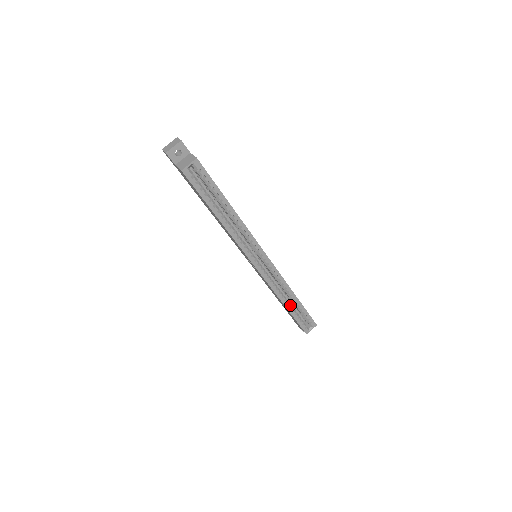
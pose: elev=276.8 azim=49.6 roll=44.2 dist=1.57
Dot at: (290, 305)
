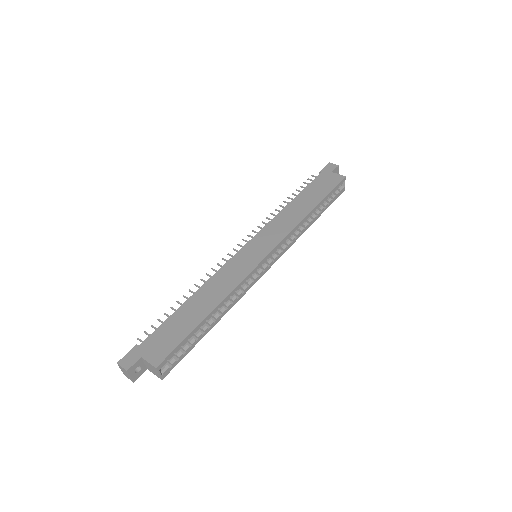
Dot at: (315, 216)
